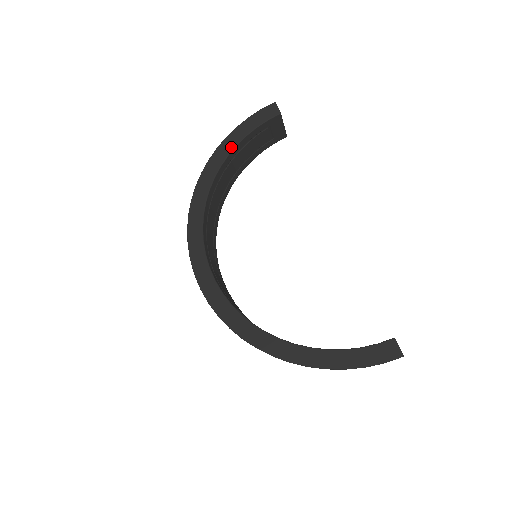
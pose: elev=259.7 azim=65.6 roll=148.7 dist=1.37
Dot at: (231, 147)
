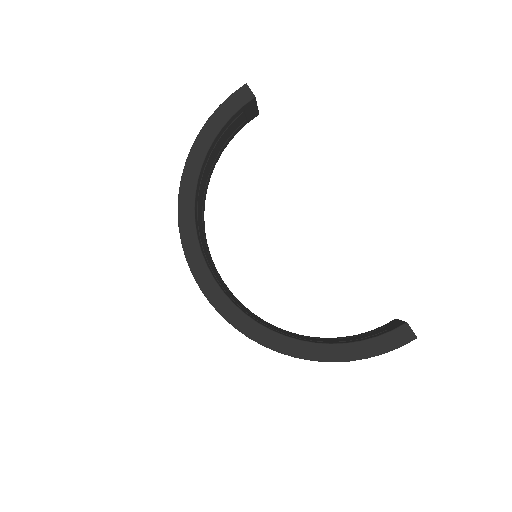
Dot at: (208, 143)
